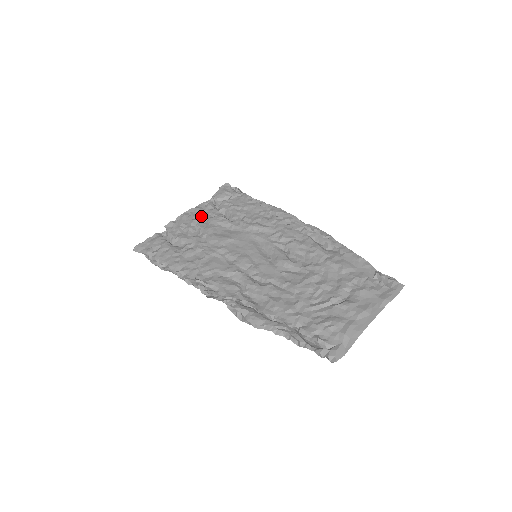
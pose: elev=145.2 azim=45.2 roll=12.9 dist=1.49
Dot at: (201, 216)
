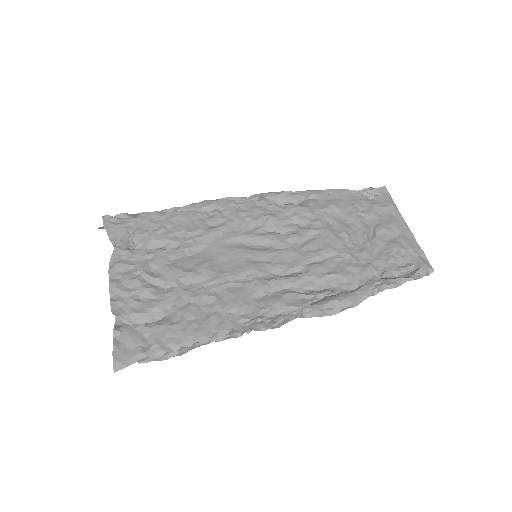
Dot at: (138, 268)
